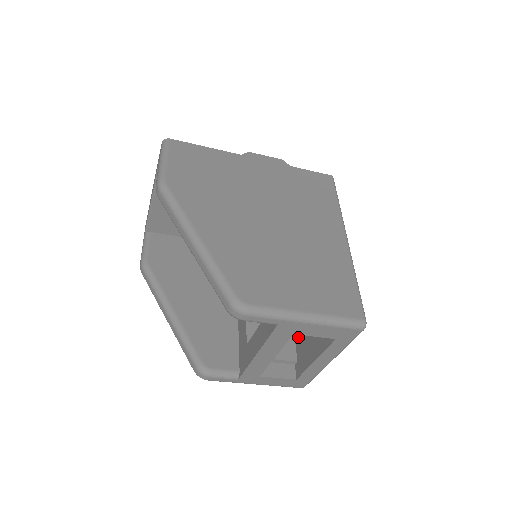
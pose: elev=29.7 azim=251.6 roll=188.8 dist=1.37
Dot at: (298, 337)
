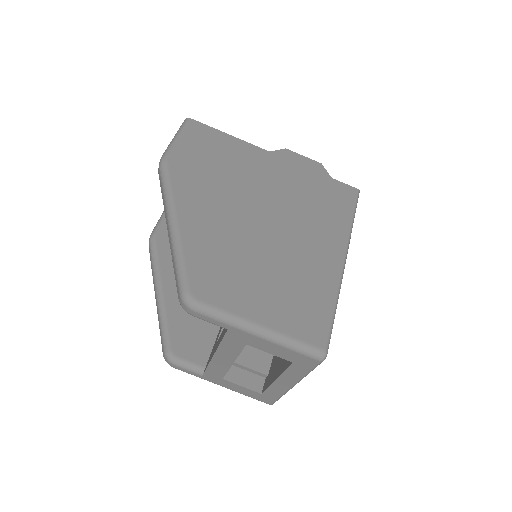
Dot at: occluded
